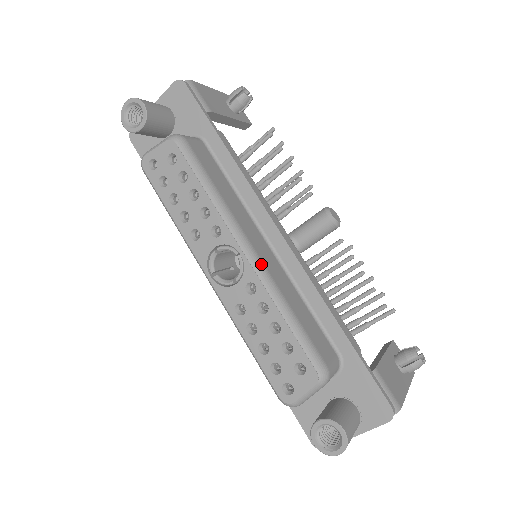
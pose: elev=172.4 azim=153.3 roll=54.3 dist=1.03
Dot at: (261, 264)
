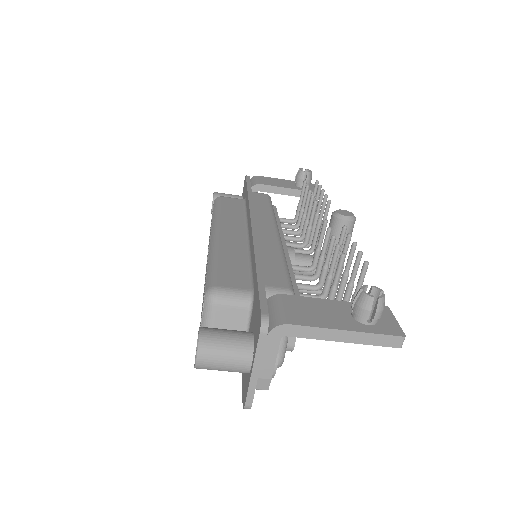
Dot at: (217, 238)
